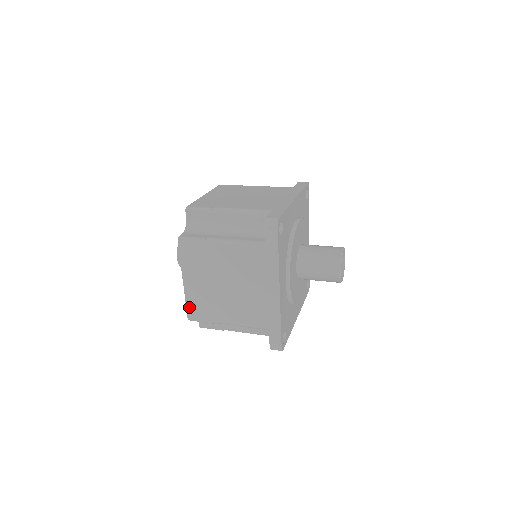
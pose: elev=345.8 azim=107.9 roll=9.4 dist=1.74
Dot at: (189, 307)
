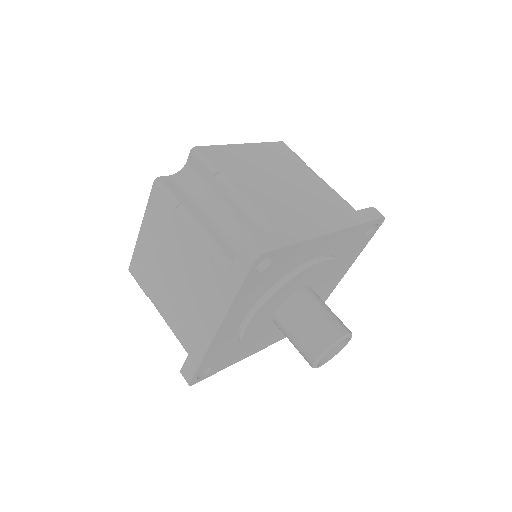
Dot at: (134, 259)
